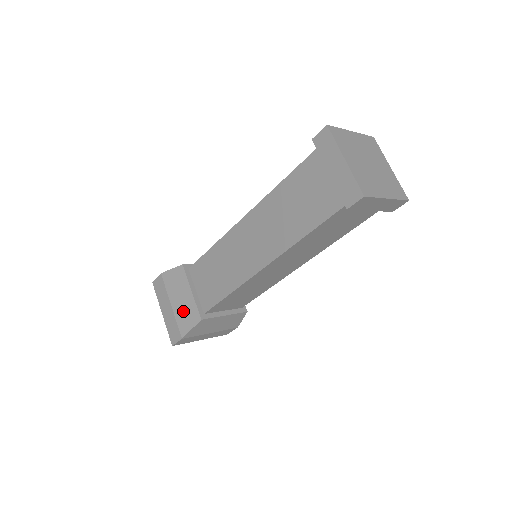
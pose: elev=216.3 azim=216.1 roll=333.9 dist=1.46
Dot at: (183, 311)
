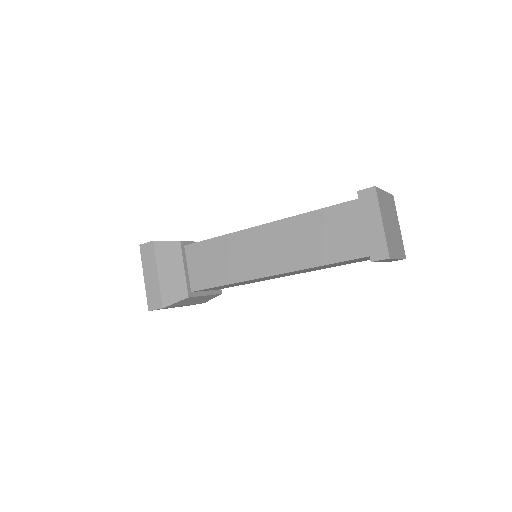
Dot at: (170, 284)
